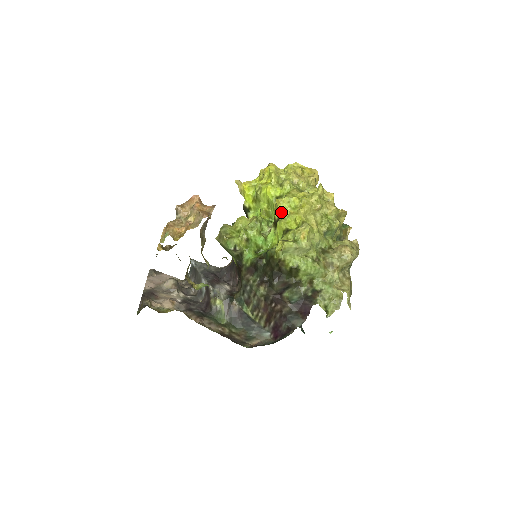
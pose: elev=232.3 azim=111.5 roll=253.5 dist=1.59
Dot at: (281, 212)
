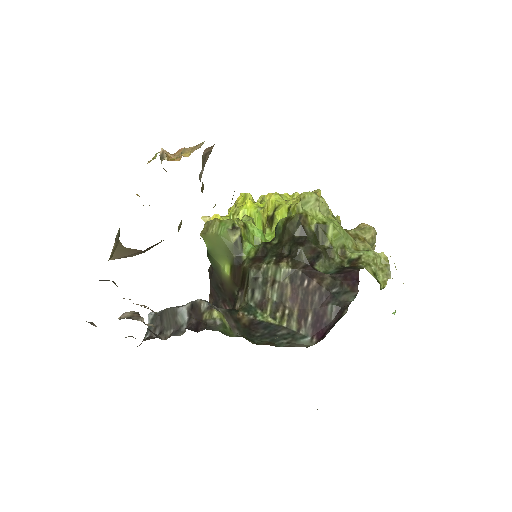
Dot at: (276, 202)
